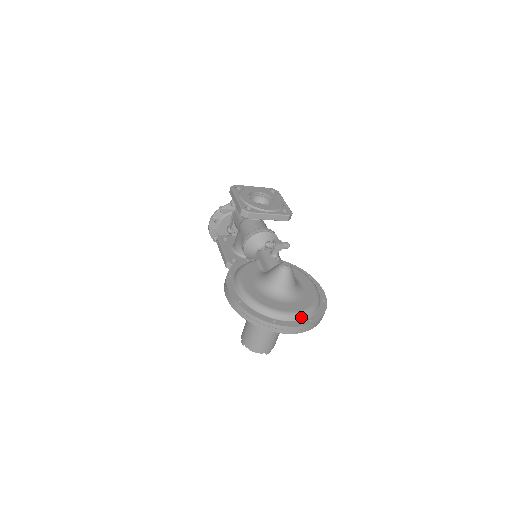
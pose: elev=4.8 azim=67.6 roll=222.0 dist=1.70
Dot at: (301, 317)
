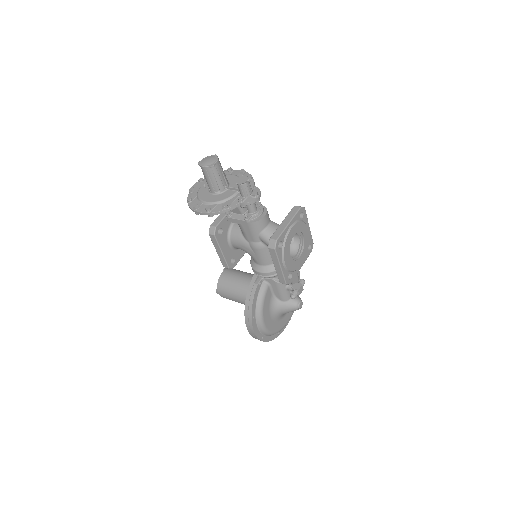
Dot at: occluded
